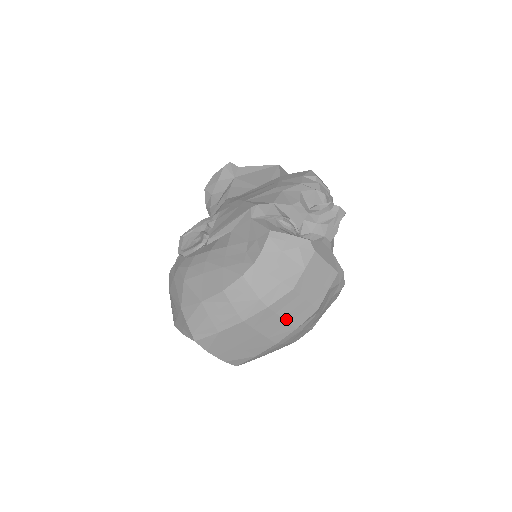
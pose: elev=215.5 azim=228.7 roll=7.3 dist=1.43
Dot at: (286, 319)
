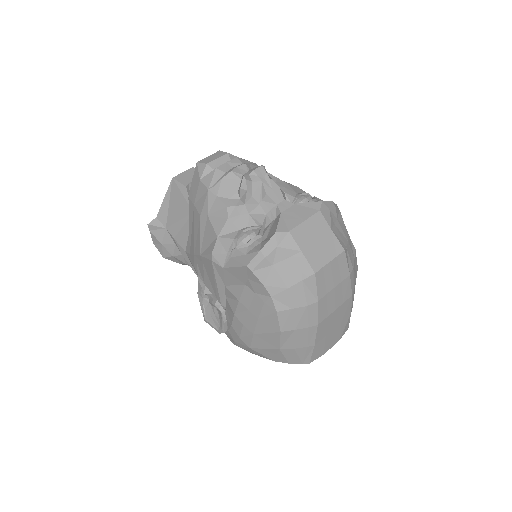
Dot at: (337, 284)
